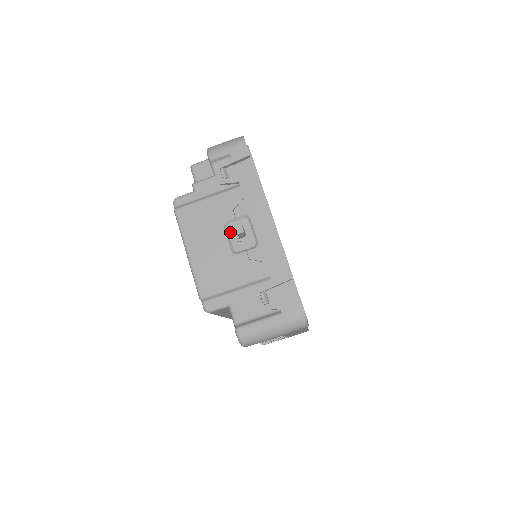
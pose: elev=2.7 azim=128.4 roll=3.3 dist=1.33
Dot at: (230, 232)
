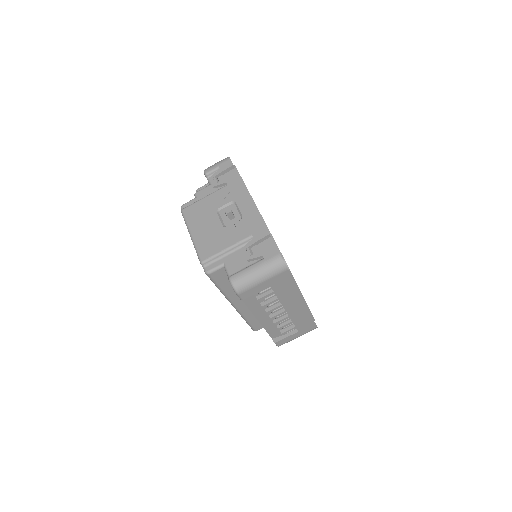
Dot at: (222, 215)
